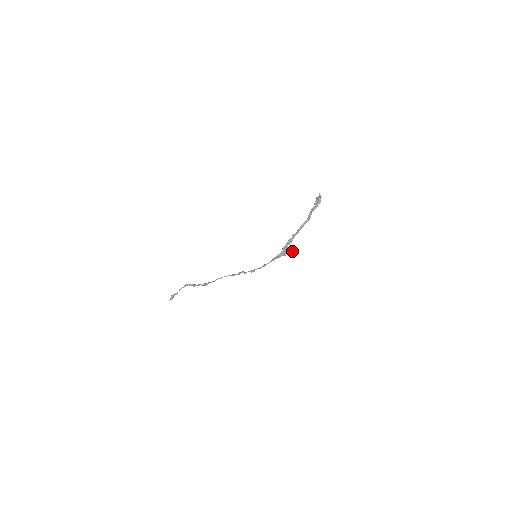
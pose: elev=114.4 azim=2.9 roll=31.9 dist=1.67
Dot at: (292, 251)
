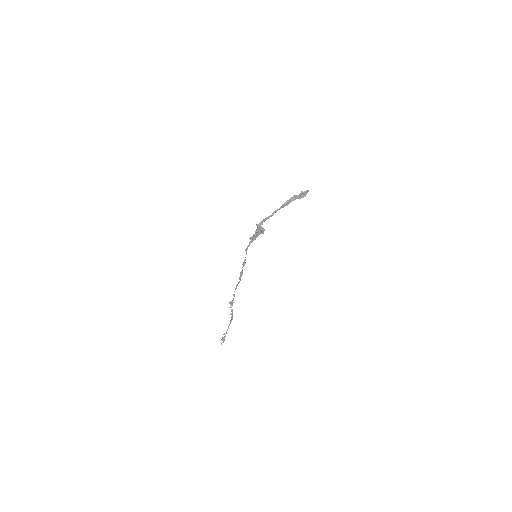
Dot at: (263, 229)
